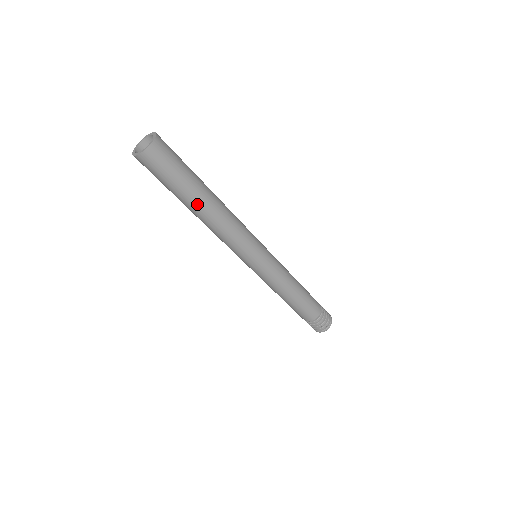
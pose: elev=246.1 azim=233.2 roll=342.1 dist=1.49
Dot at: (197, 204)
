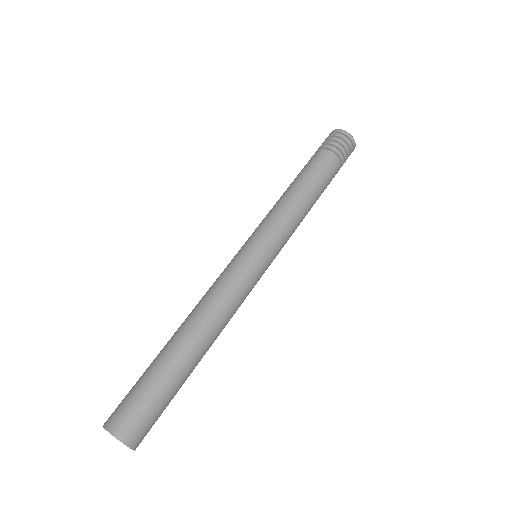
Dot at: occluded
